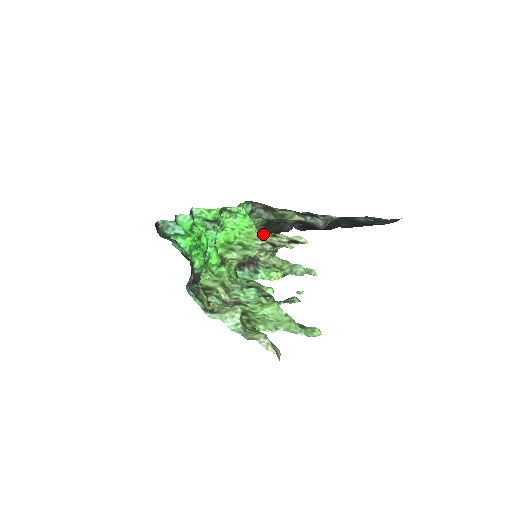
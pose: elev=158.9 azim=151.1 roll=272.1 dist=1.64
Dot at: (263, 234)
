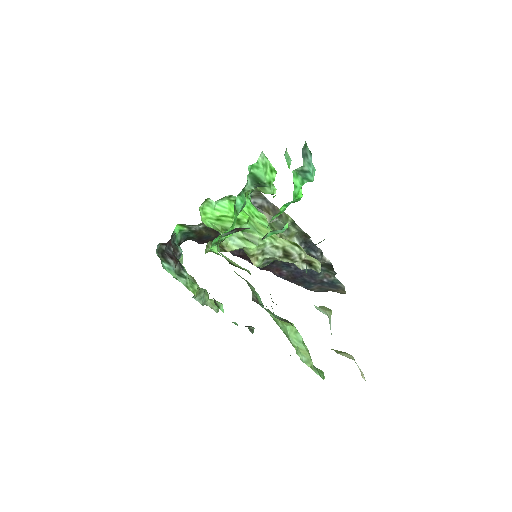
Dot at: occluded
